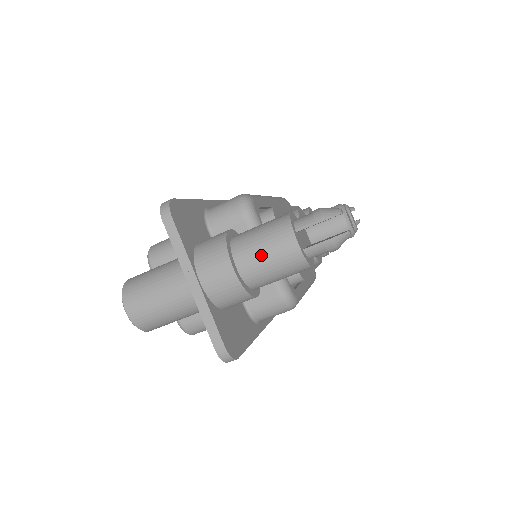
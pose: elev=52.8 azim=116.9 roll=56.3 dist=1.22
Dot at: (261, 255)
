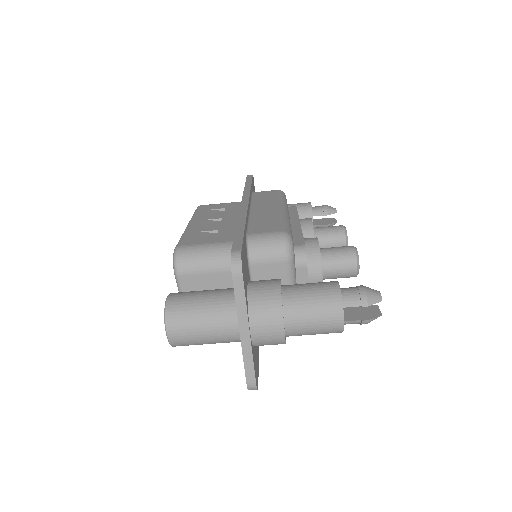
Dot at: (310, 321)
